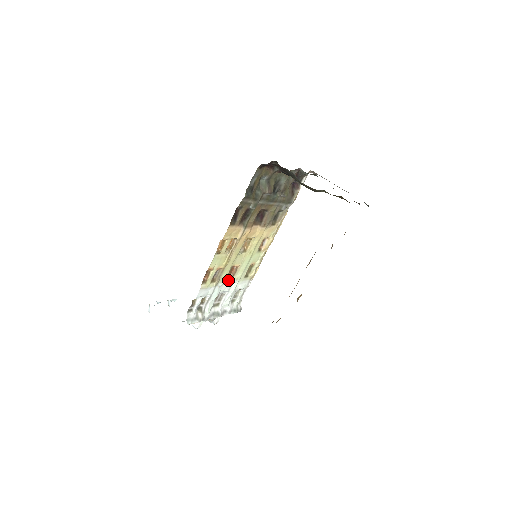
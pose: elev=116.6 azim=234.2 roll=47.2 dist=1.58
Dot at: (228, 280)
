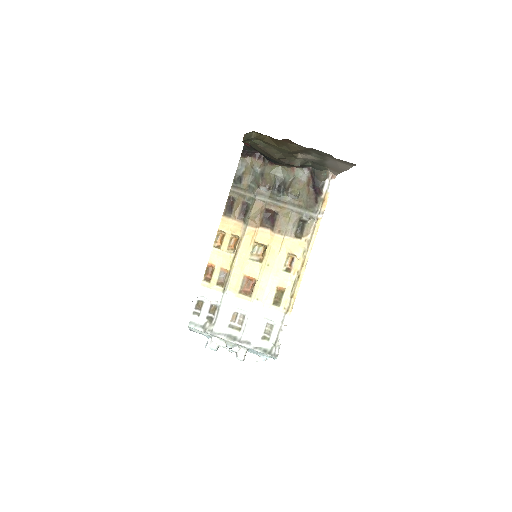
Dot at: (245, 295)
